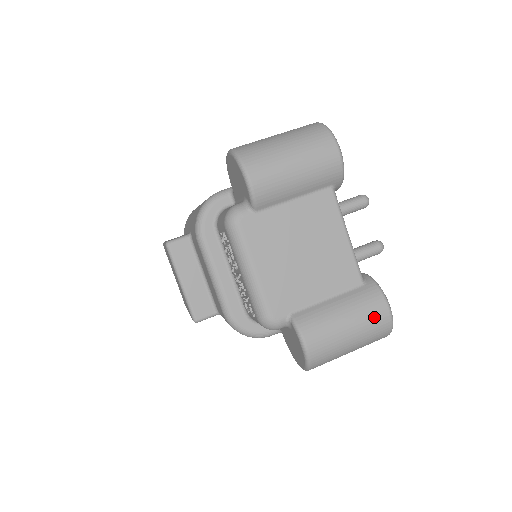
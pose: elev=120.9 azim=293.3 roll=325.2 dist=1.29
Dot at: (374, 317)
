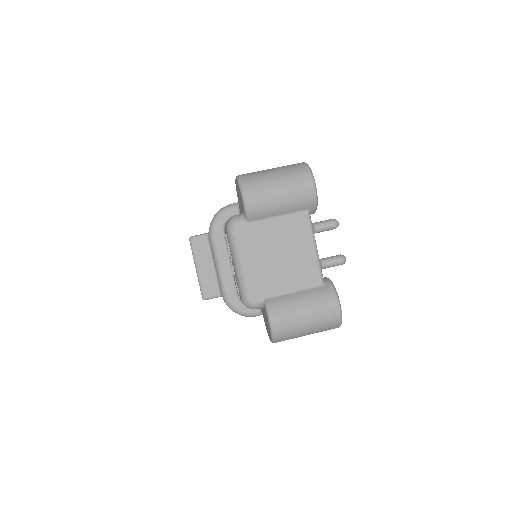
Dot at: (326, 310)
